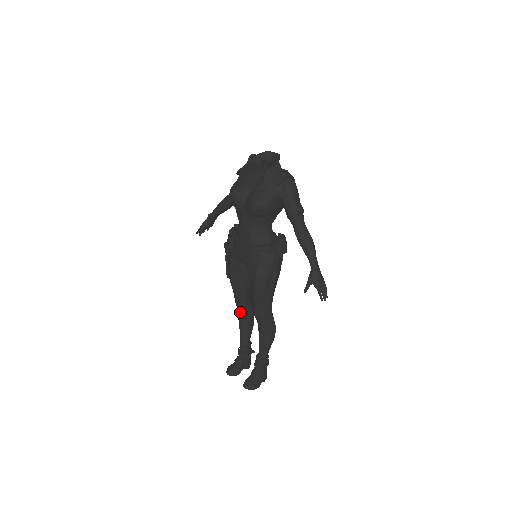
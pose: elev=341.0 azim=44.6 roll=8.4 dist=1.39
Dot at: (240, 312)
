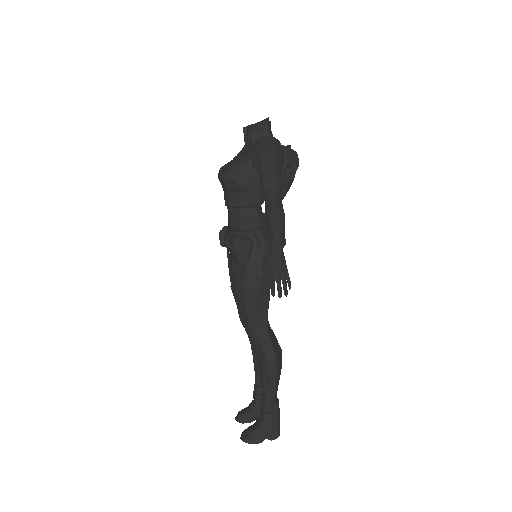
Dot at: occluded
